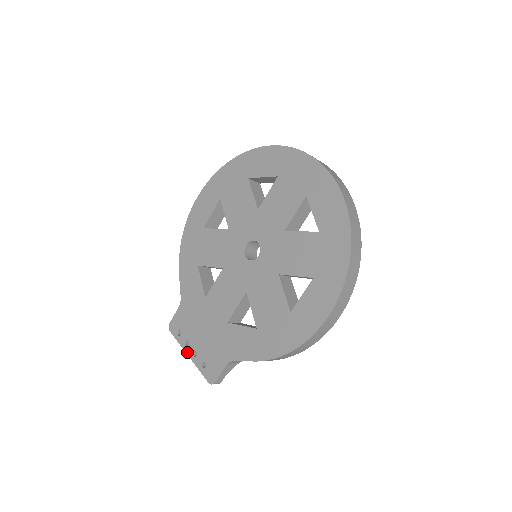
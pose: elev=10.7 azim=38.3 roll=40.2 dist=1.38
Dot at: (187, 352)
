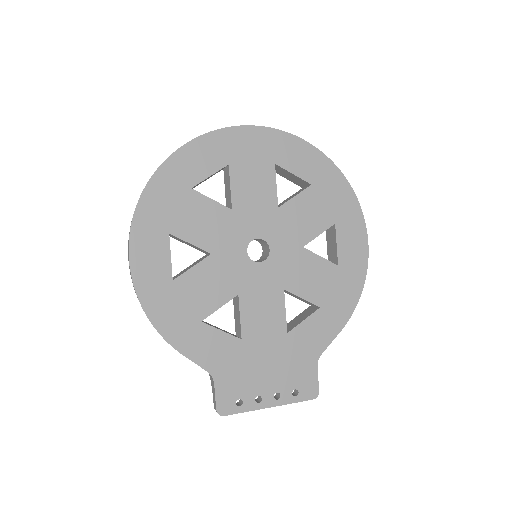
Dot at: (266, 406)
